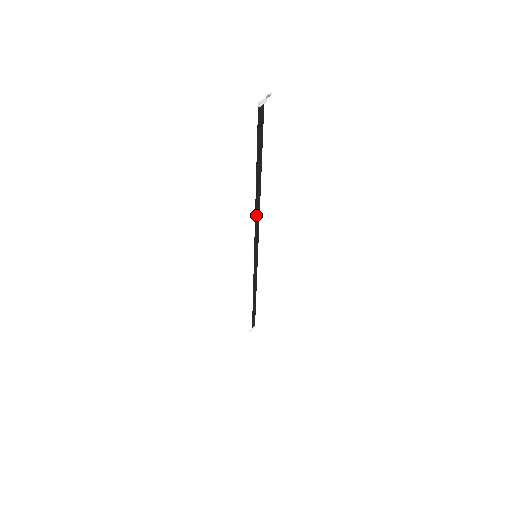
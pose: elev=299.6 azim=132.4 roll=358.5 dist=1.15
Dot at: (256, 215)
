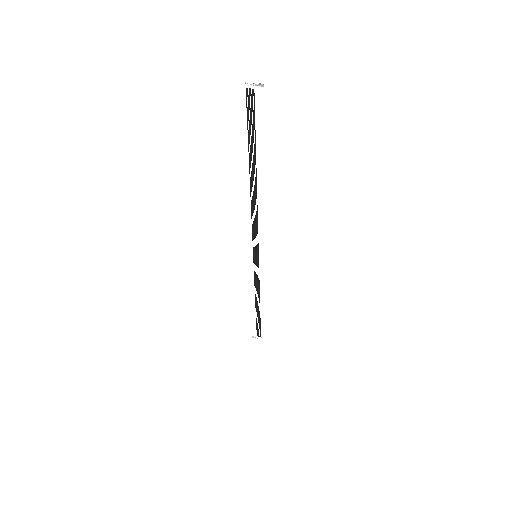
Dot at: (253, 208)
